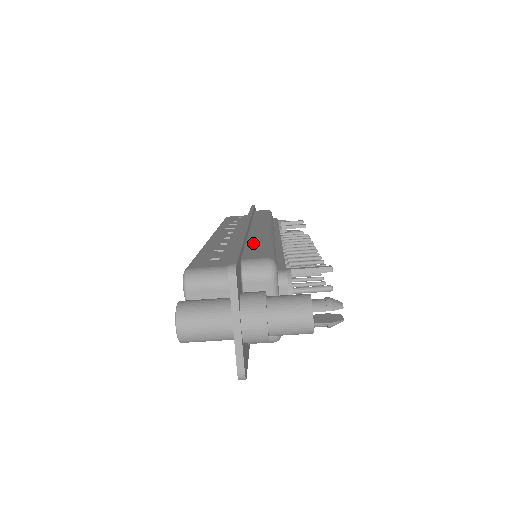
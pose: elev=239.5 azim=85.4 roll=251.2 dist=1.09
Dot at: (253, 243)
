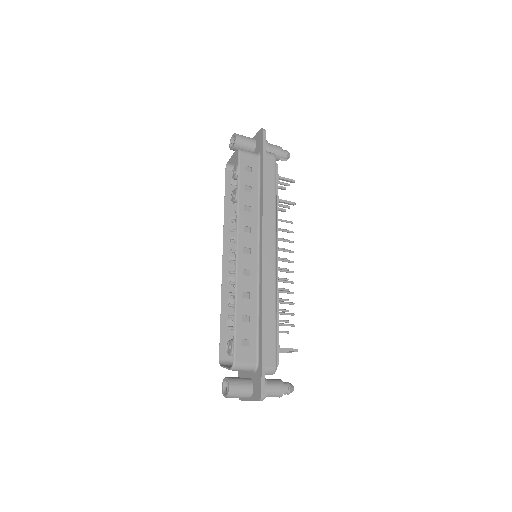
Dot at: (267, 322)
